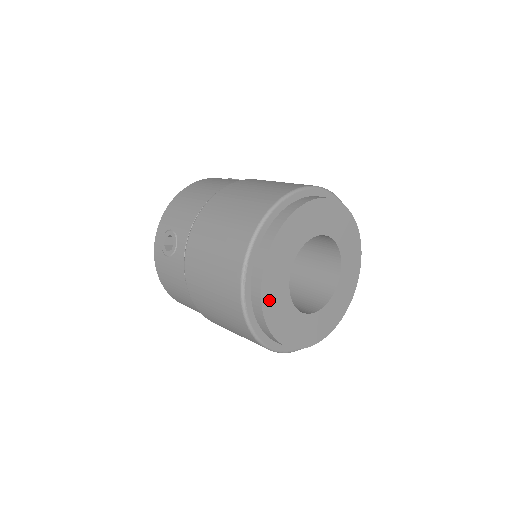
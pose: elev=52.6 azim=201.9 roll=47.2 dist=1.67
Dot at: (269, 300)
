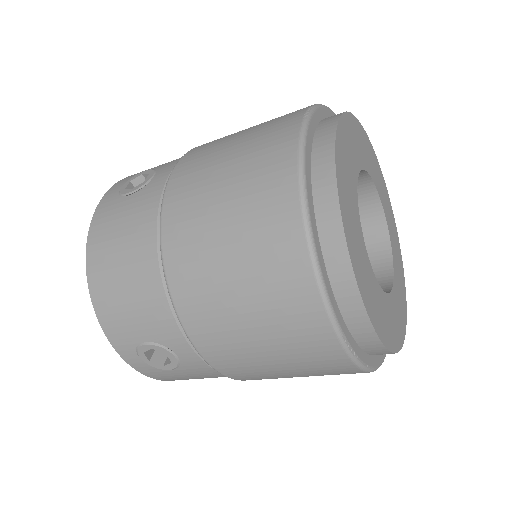
Dot at: (385, 333)
